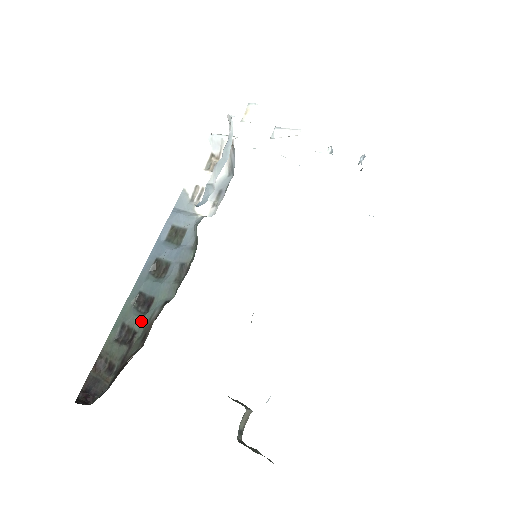
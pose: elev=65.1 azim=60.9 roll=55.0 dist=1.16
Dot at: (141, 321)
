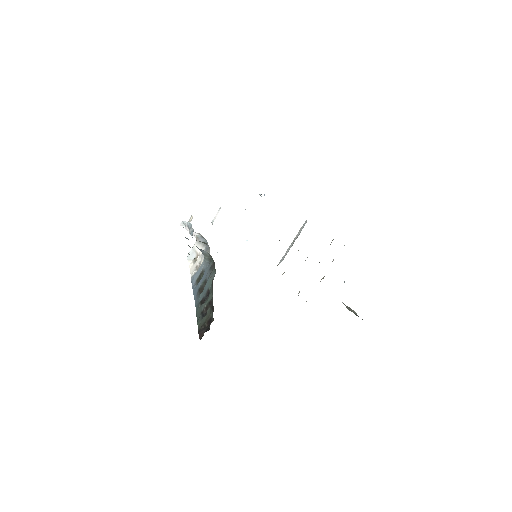
Dot at: (209, 297)
